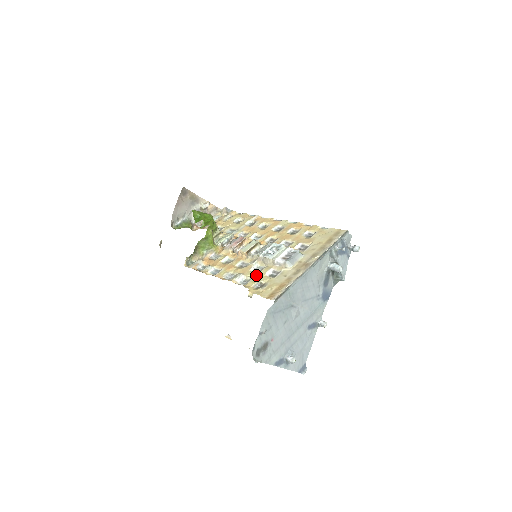
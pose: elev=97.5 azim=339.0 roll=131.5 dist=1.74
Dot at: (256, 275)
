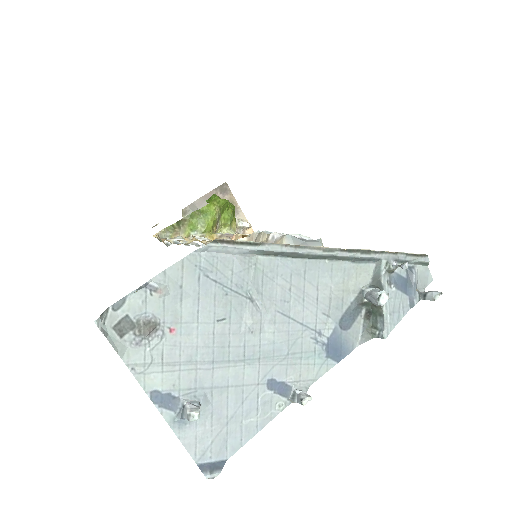
Dot at: occluded
